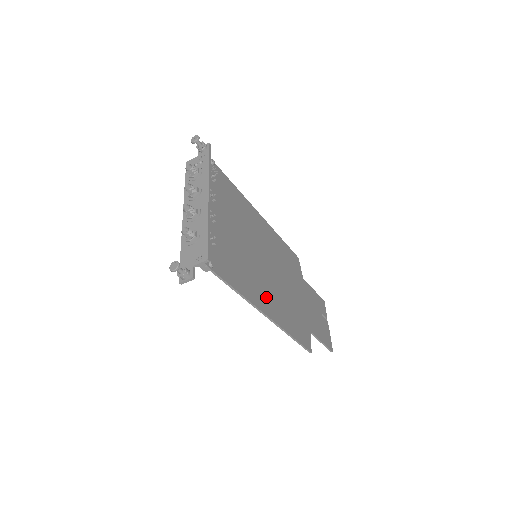
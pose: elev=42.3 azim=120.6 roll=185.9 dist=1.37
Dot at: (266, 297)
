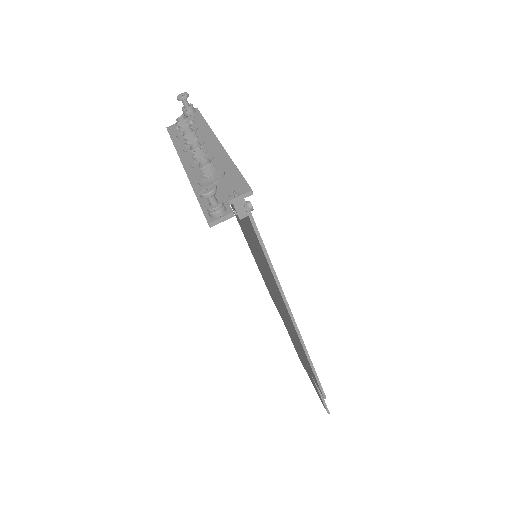
Dot at: occluded
